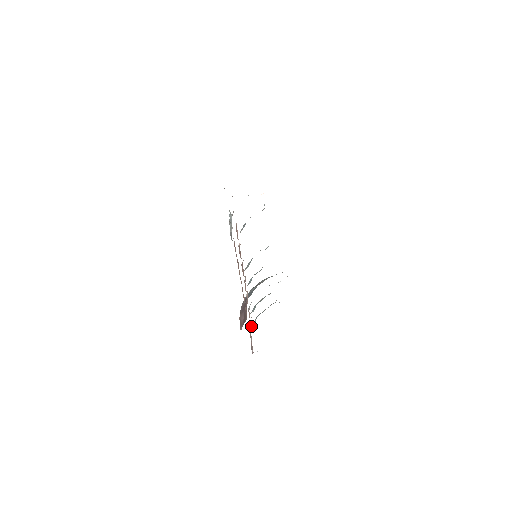
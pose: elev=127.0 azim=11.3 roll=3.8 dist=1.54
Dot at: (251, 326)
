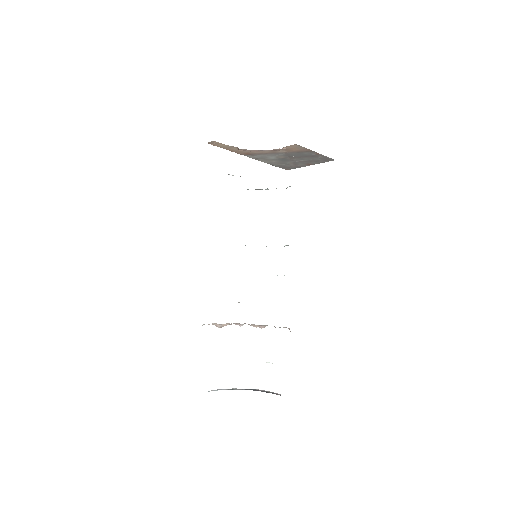
Dot at: occluded
